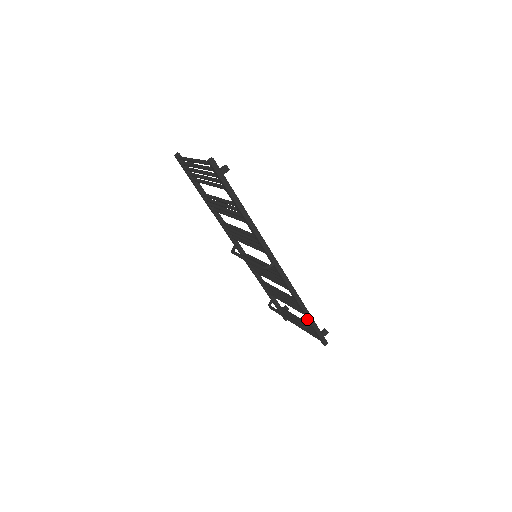
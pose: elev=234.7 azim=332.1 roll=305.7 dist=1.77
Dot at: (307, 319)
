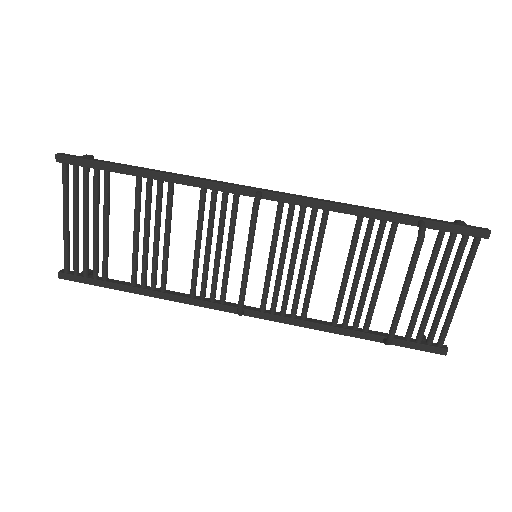
Dot at: (406, 222)
